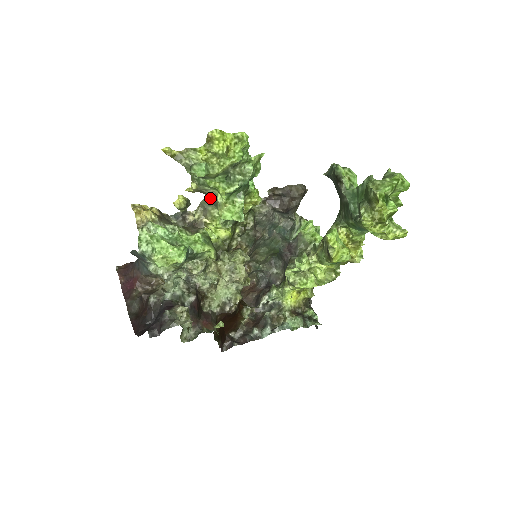
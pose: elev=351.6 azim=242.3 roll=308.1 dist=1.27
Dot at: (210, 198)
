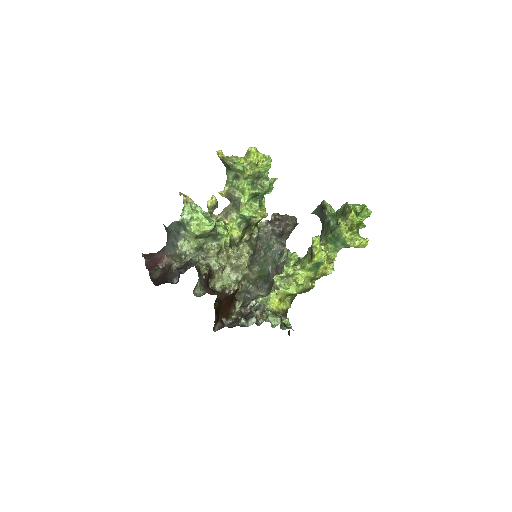
Dot at: (234, 203)
